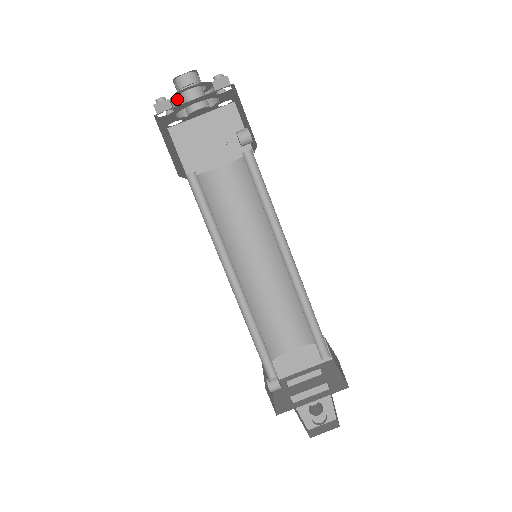
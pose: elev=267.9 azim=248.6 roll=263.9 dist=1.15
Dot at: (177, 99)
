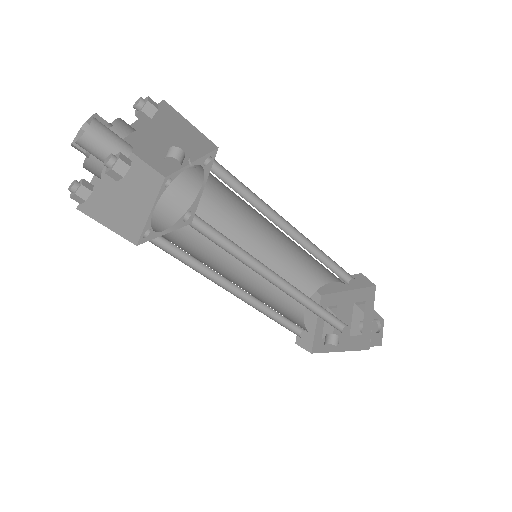
Dot at: occluded
